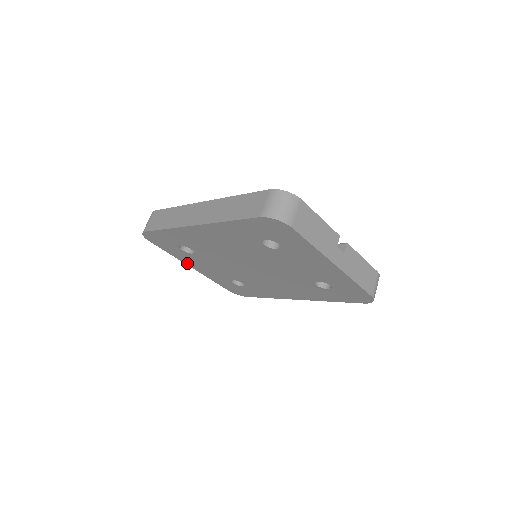
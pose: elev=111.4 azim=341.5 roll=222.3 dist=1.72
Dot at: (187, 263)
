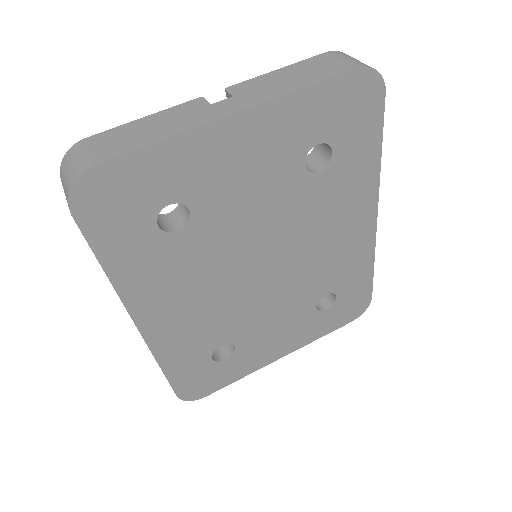
Dot at: (268, 361)
